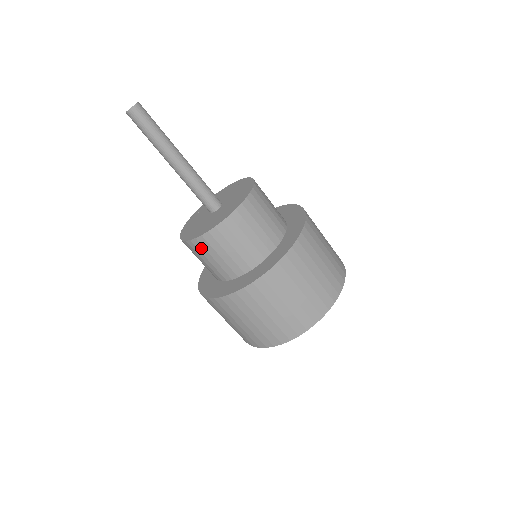
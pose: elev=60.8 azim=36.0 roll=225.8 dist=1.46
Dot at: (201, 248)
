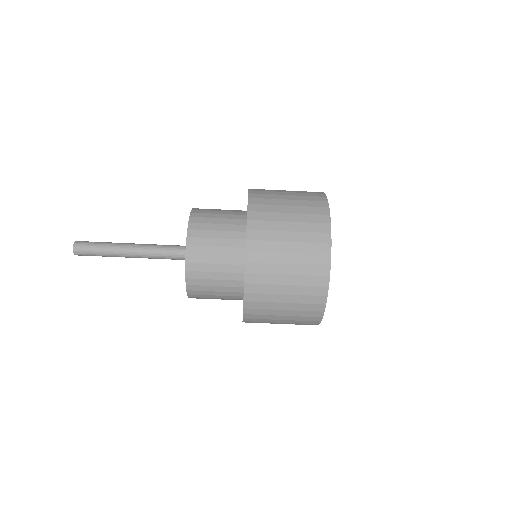
Dot at: occluded
